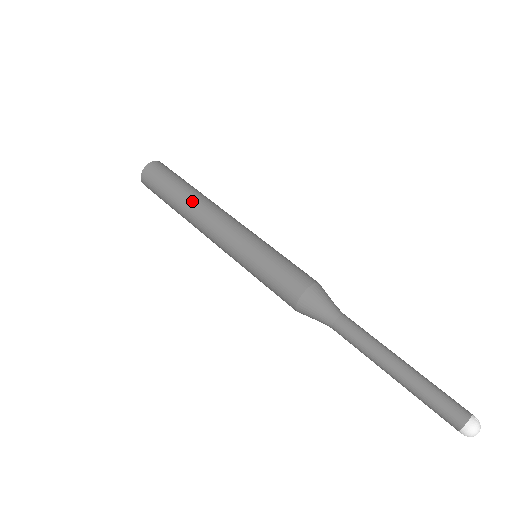
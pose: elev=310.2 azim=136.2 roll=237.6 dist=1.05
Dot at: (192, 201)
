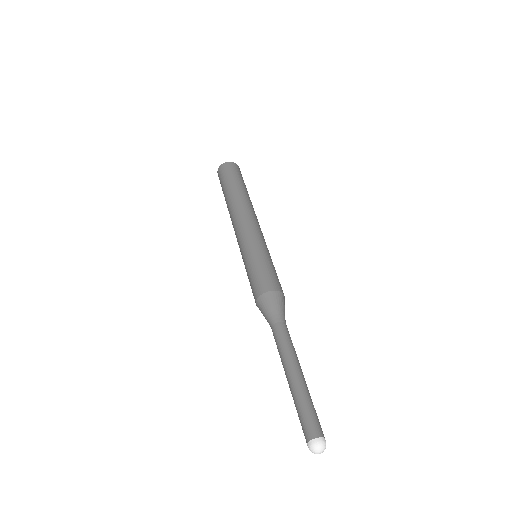
Dot at: (247, 198)
